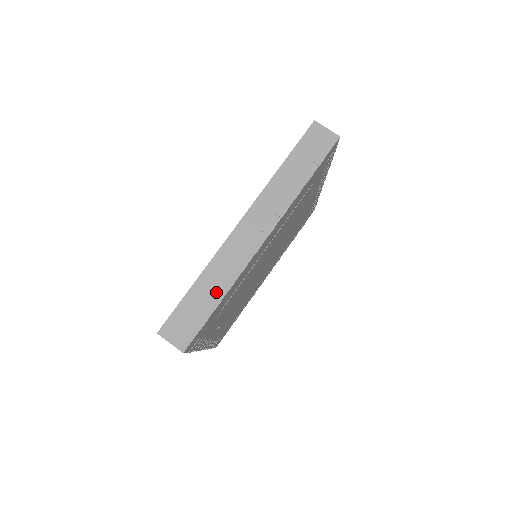
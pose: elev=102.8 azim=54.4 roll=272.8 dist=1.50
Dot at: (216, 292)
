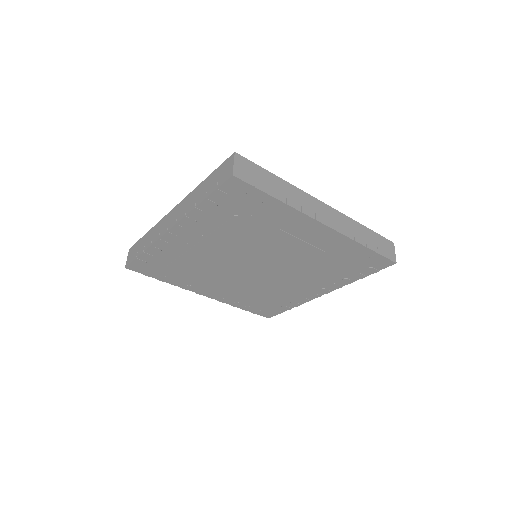
Dot at: (281, 194)
